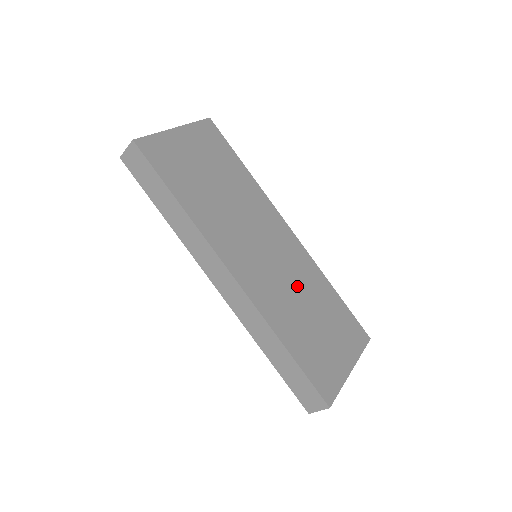
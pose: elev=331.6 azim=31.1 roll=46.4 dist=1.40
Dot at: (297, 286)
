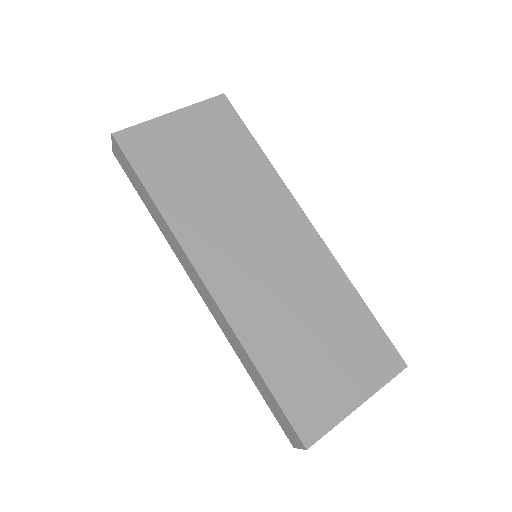
Dot at: (299, 295)
